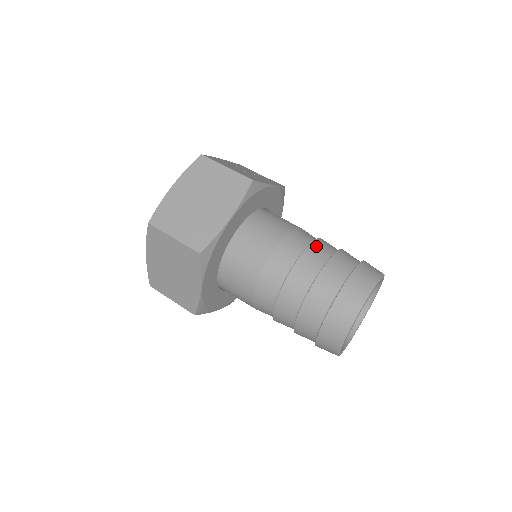
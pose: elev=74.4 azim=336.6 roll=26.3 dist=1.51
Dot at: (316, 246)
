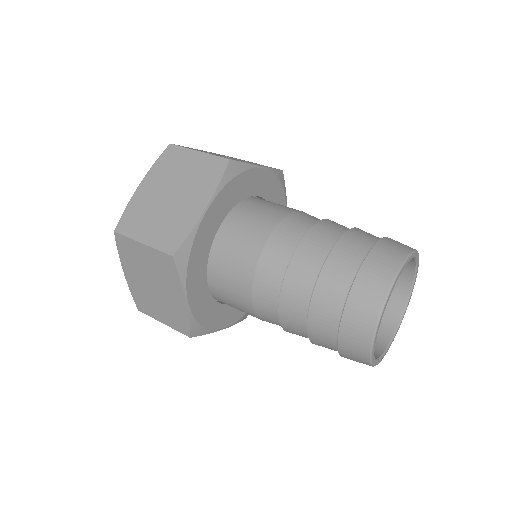
Dot at: (321, 227)
